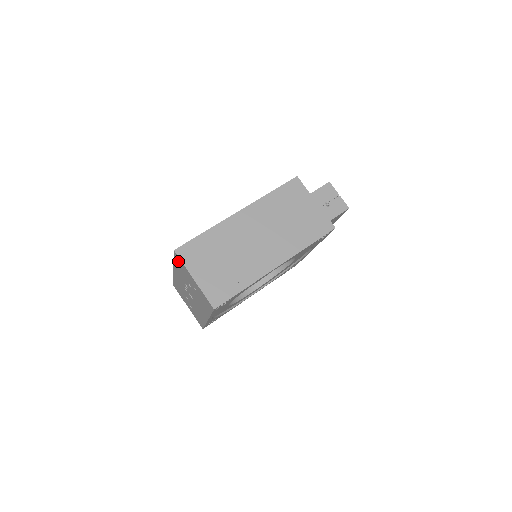
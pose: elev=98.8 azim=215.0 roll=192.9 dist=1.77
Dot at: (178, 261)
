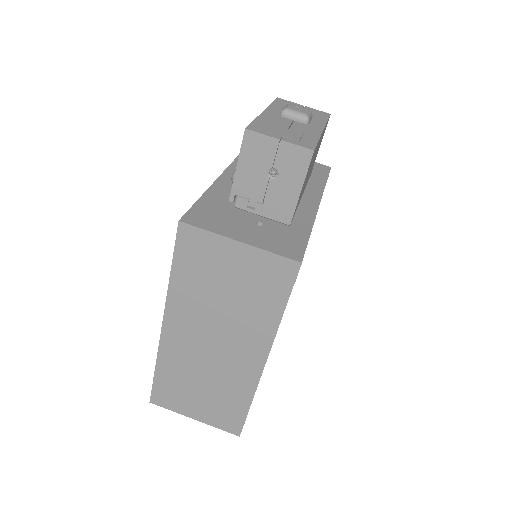
Dot at: occluded
